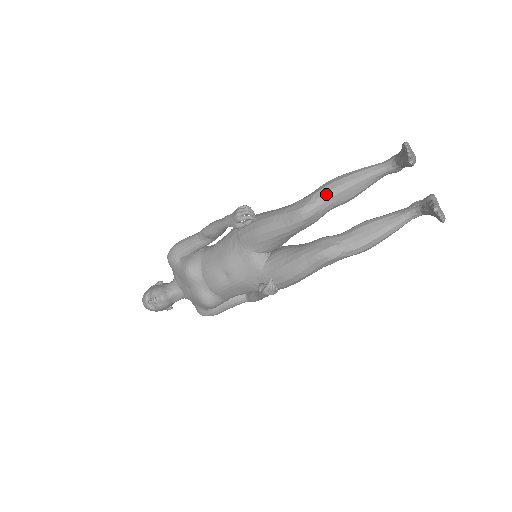
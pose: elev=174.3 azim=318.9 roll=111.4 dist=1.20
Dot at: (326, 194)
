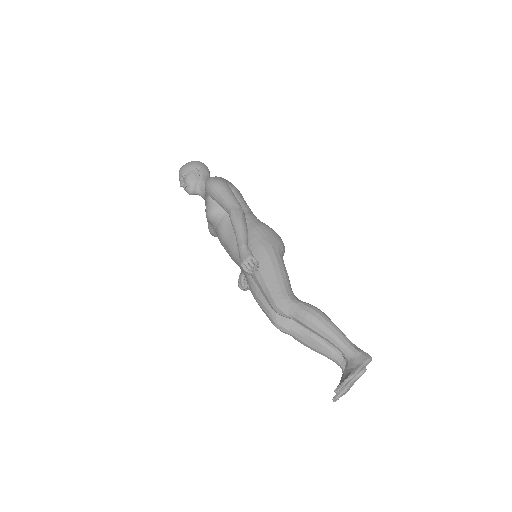
Dot at: (299, 321)
